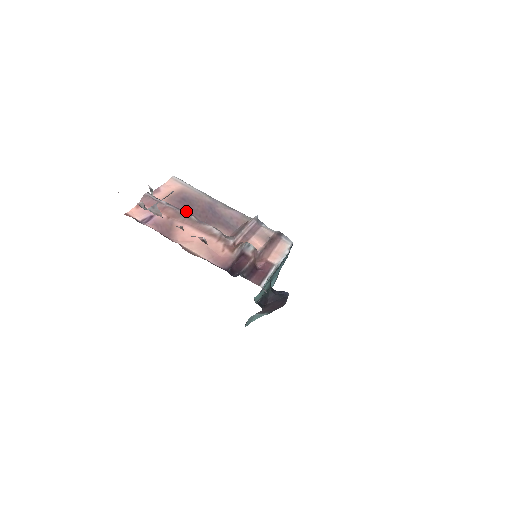
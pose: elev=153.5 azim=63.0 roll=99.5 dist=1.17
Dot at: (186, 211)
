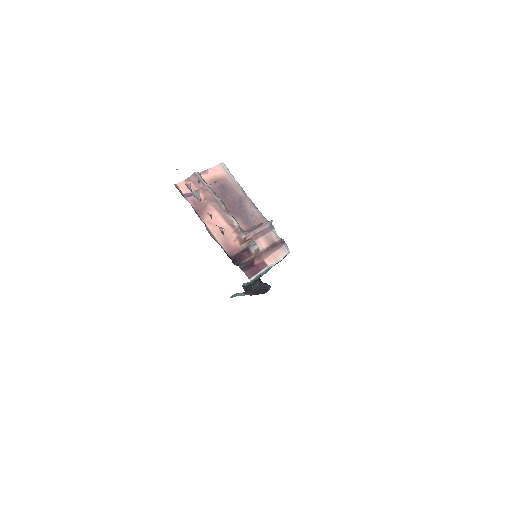
Dot at: (220, 197)
